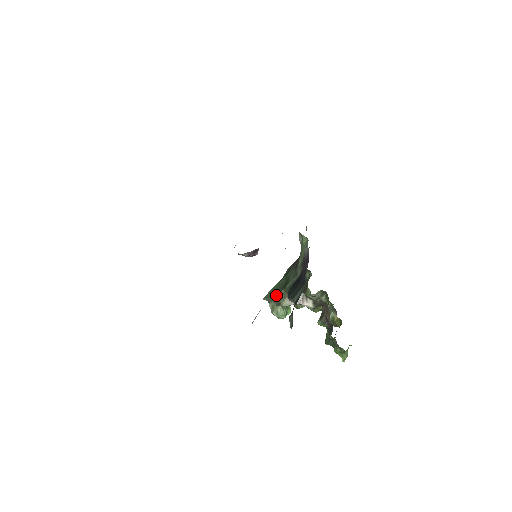
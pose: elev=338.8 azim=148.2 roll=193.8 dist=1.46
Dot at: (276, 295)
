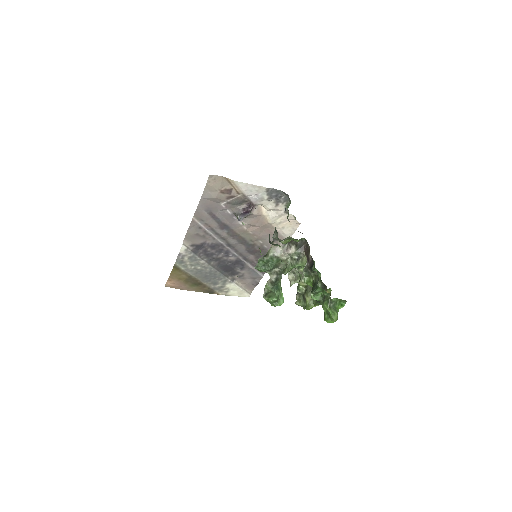
Dot at: occluded
